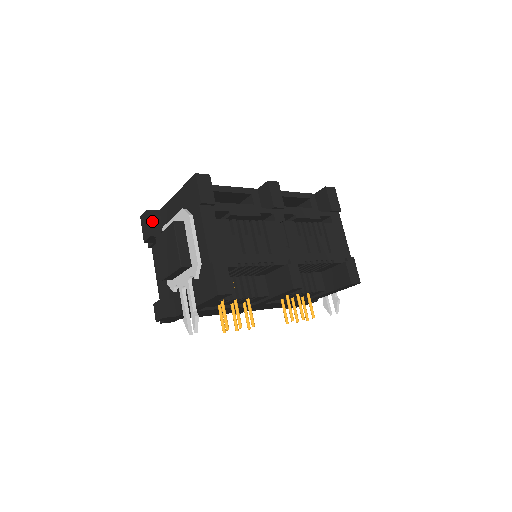
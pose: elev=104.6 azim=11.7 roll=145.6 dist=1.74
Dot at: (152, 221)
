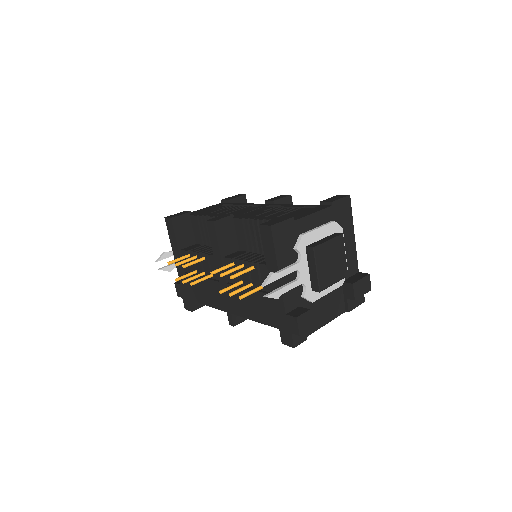
Dot at: occluded
